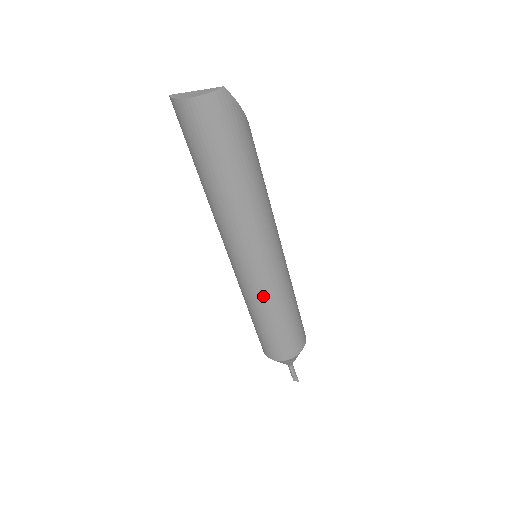
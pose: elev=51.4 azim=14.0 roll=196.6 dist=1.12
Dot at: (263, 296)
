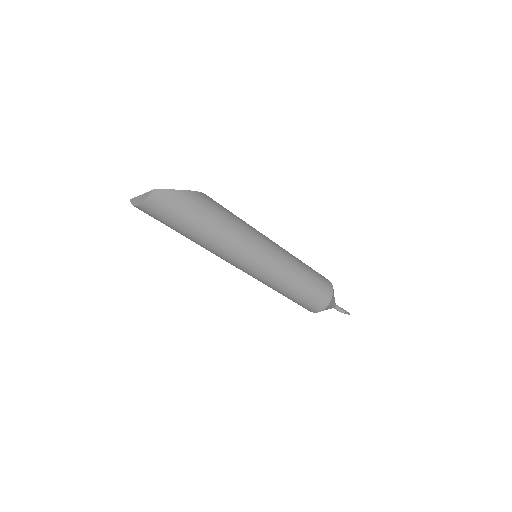
Dot at: (272, 283)
